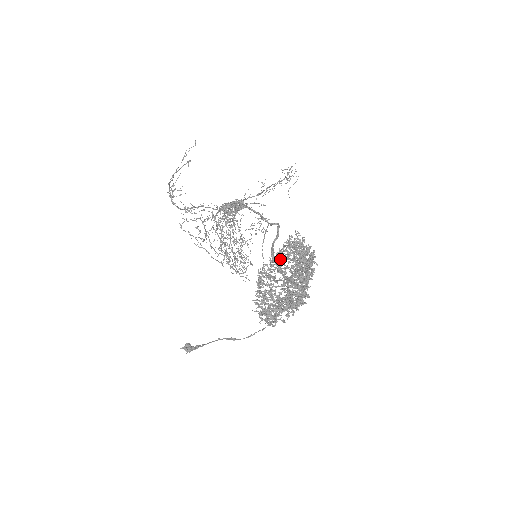
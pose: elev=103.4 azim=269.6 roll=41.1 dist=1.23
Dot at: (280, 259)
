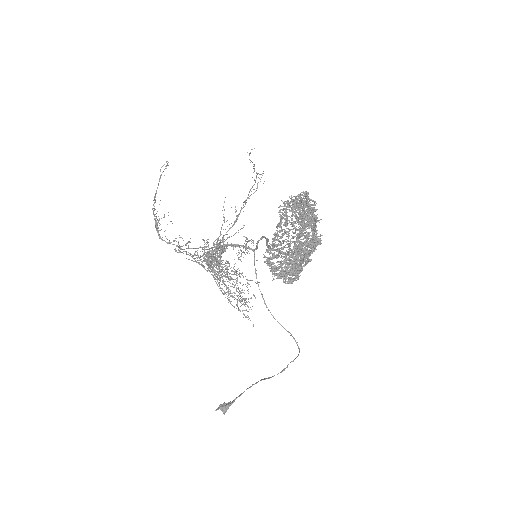
Dot at: (279, 240)
